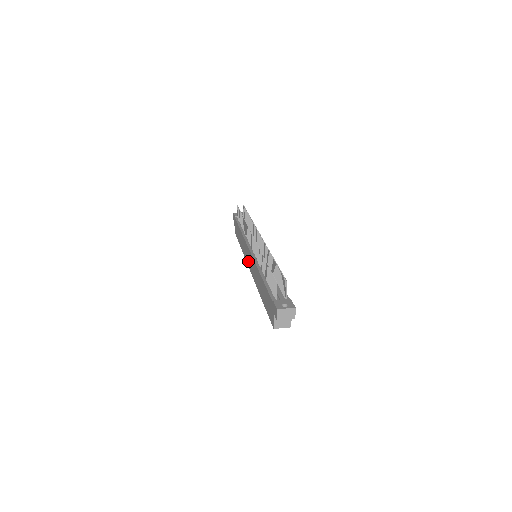
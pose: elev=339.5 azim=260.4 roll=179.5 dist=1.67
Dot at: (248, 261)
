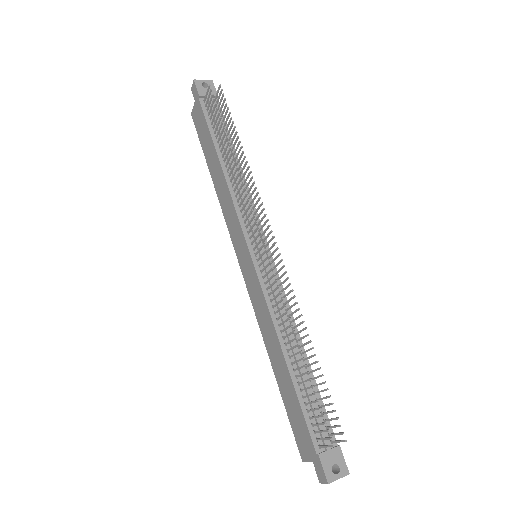
Dot at: (240, 255)
